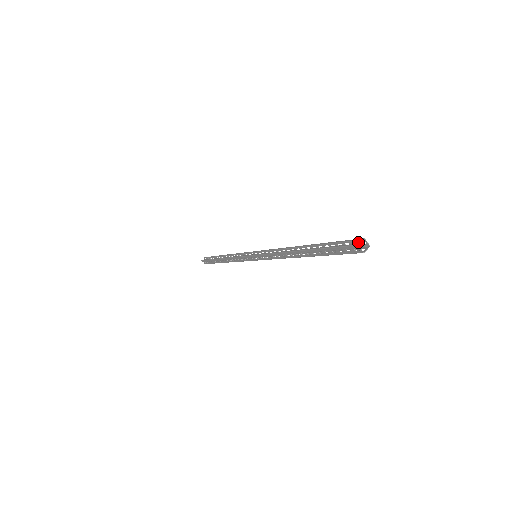
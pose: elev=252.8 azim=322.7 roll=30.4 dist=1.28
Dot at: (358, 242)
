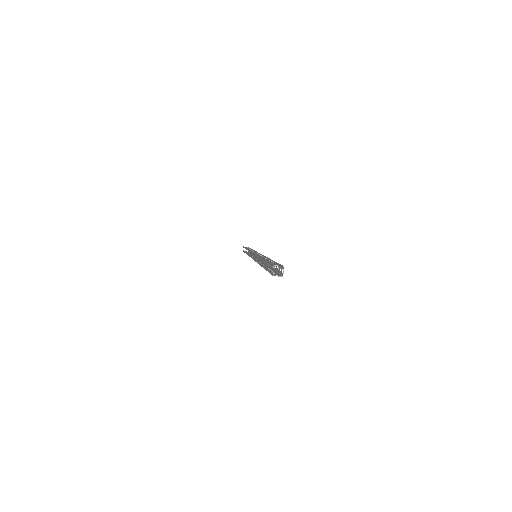
Dot at: occluded
